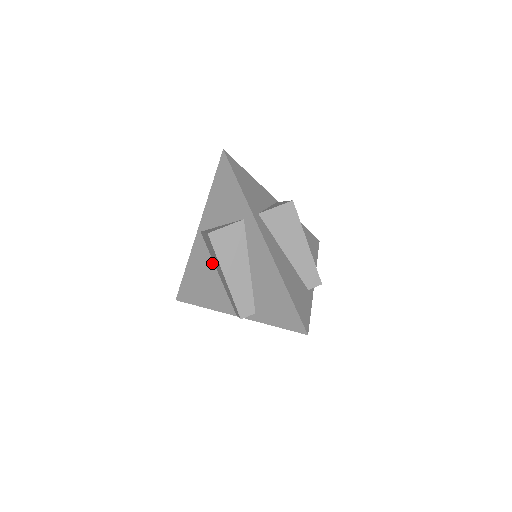
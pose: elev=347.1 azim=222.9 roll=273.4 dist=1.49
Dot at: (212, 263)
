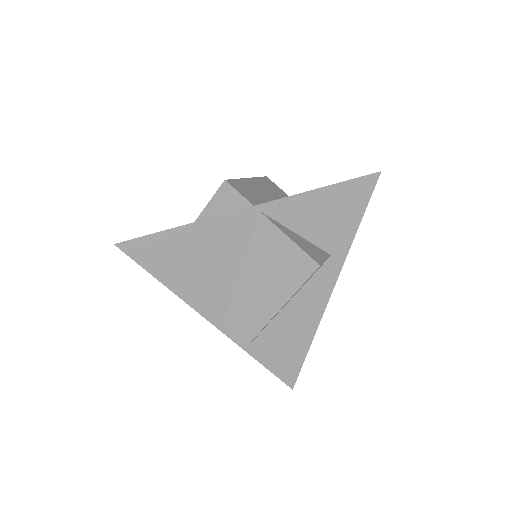
Dot at: (241, 257)
